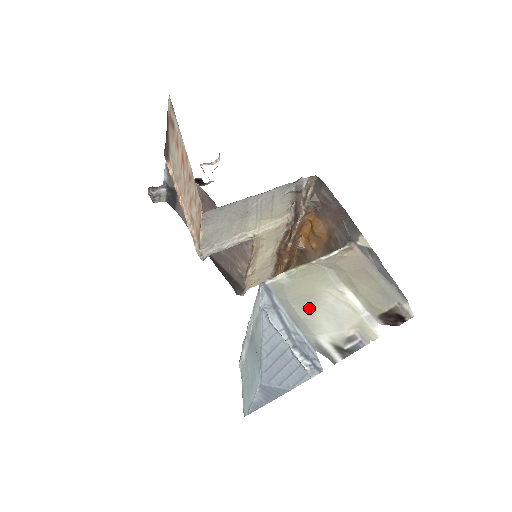
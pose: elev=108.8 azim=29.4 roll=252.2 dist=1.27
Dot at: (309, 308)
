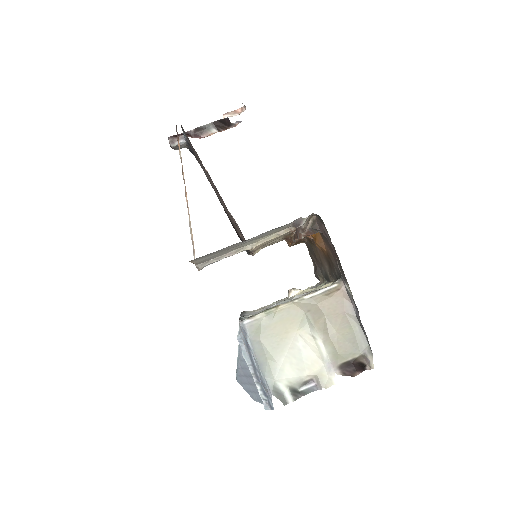
Dot at: (277, 351)
